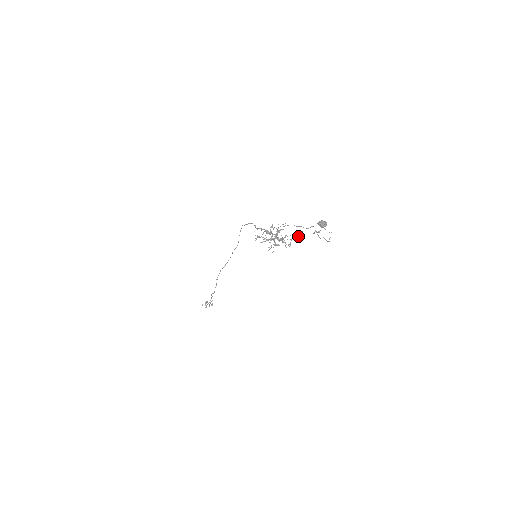
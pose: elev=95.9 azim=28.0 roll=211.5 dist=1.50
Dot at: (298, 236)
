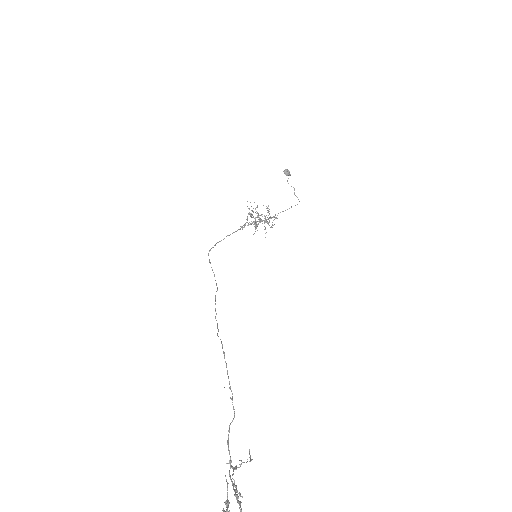
Dot at: occluded
